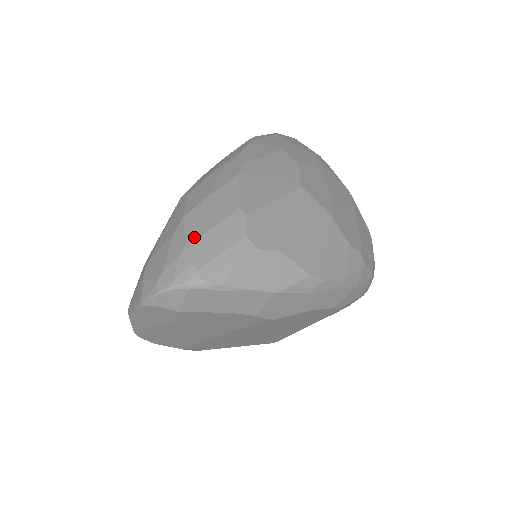
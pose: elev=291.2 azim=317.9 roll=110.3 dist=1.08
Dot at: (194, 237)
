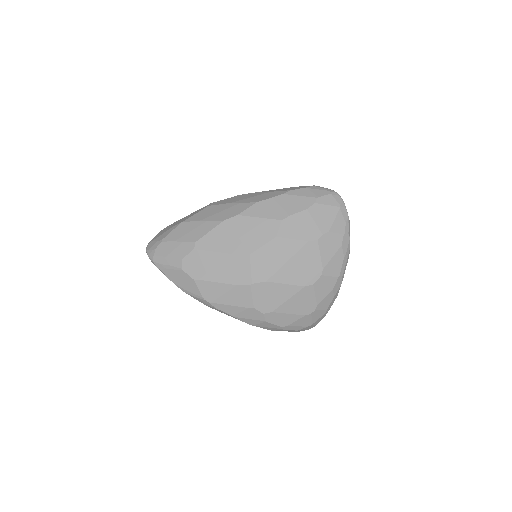
Dot at: (169, 238)
